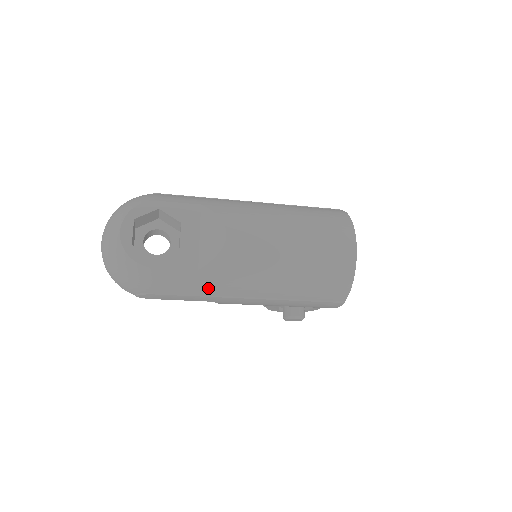
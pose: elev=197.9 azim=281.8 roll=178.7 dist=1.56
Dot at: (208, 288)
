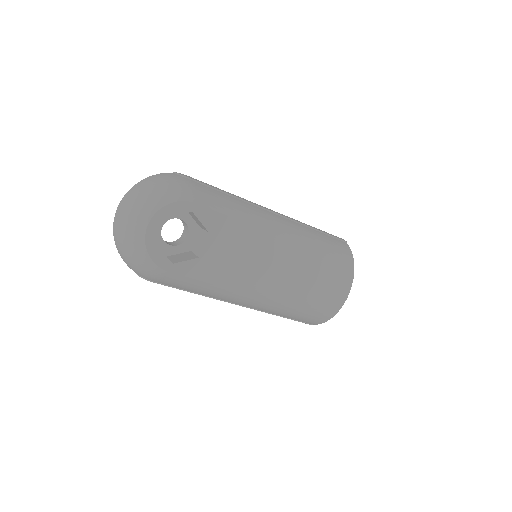
Dot at: (209, 294)
